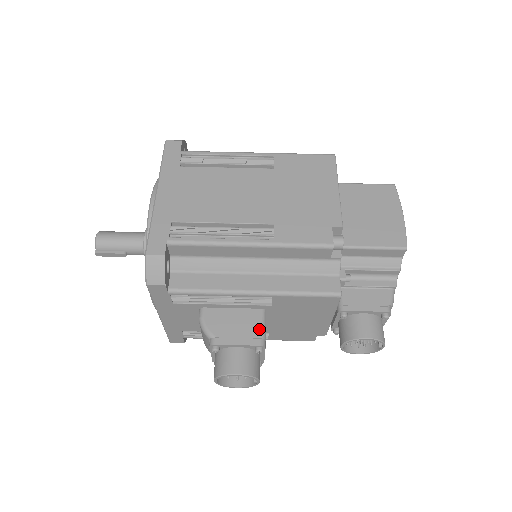
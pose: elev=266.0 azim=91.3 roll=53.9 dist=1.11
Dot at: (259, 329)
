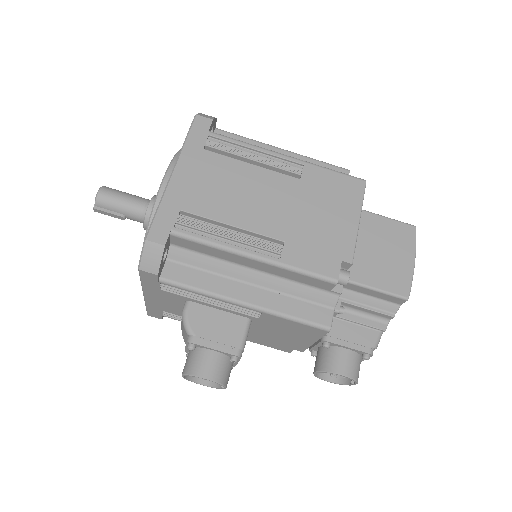
Dot at: (240, 338)
